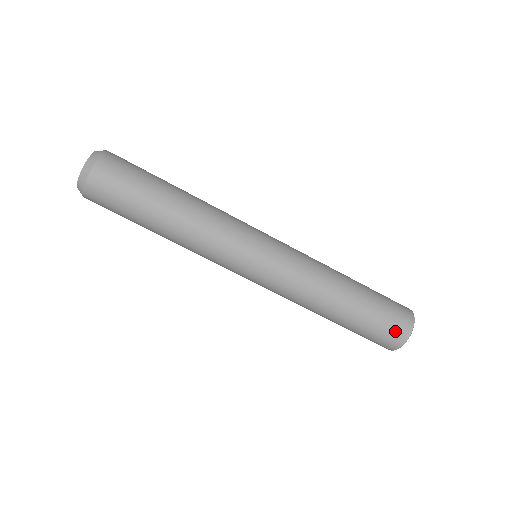
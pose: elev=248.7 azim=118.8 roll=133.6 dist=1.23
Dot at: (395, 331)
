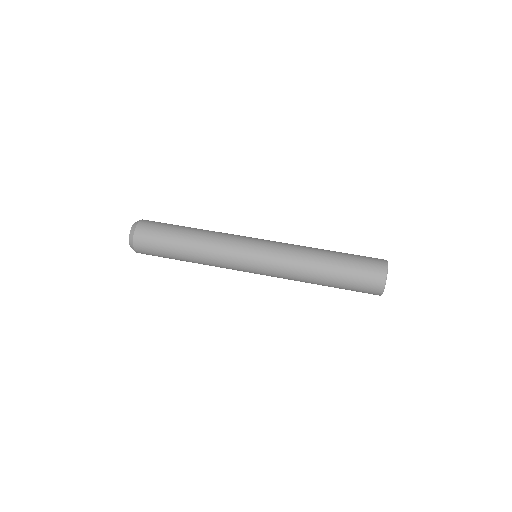
Dot at: (374, 258)
